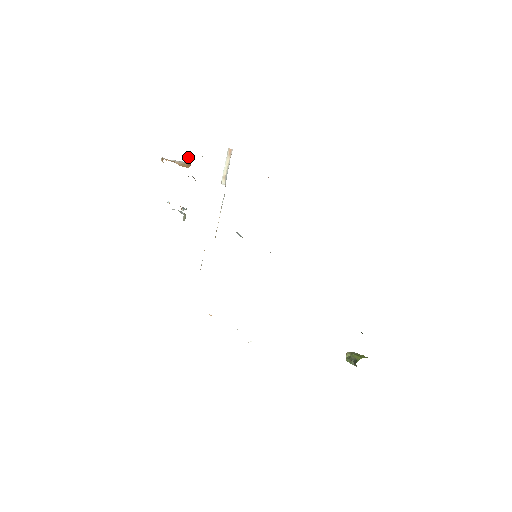
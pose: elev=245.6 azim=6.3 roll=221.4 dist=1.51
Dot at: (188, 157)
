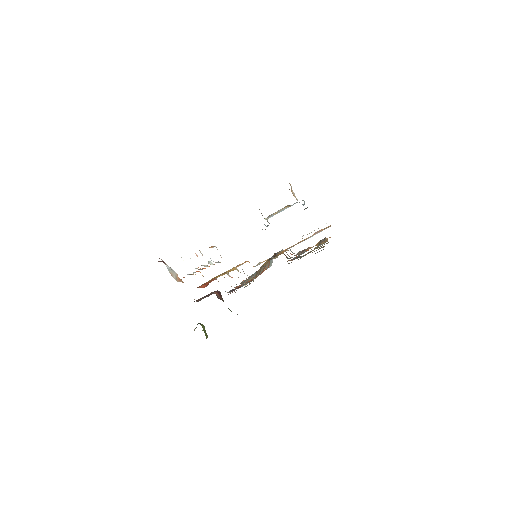
Dot at: (303, 200)
